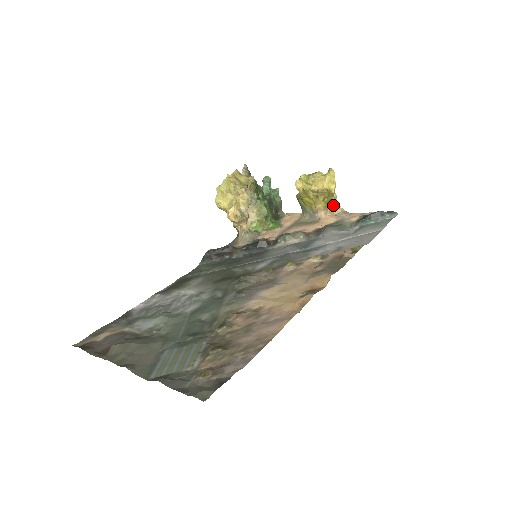
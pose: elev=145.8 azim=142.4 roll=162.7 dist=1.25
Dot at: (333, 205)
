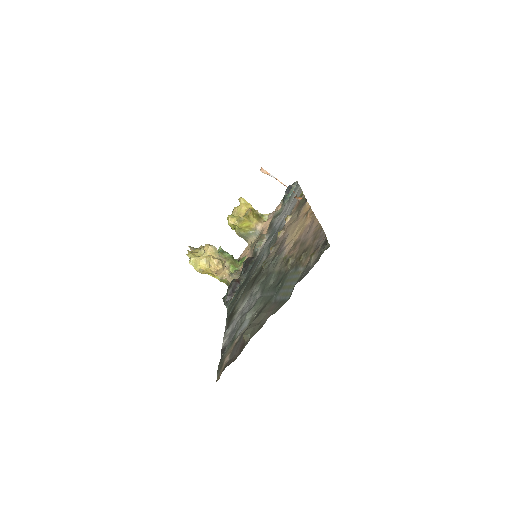
Dot at: (260, 217)
